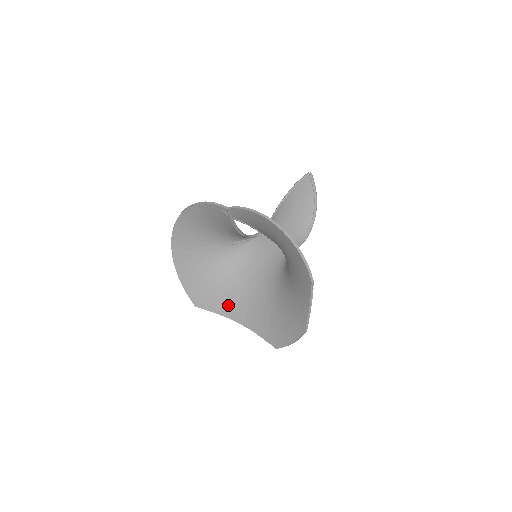
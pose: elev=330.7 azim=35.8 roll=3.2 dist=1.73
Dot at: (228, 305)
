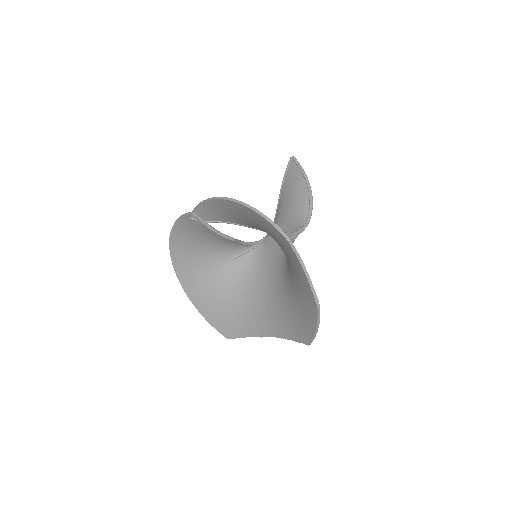
Dot at: (255, 323)
